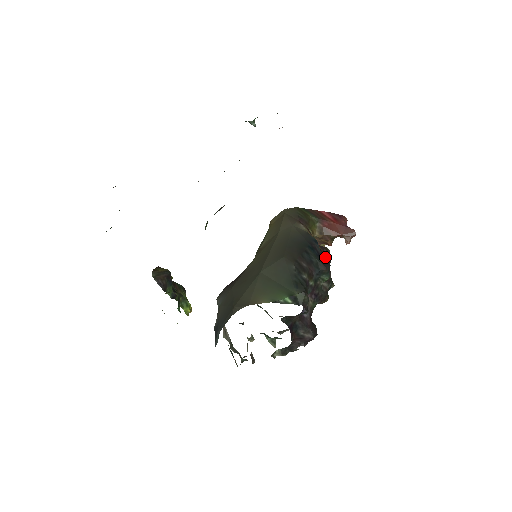
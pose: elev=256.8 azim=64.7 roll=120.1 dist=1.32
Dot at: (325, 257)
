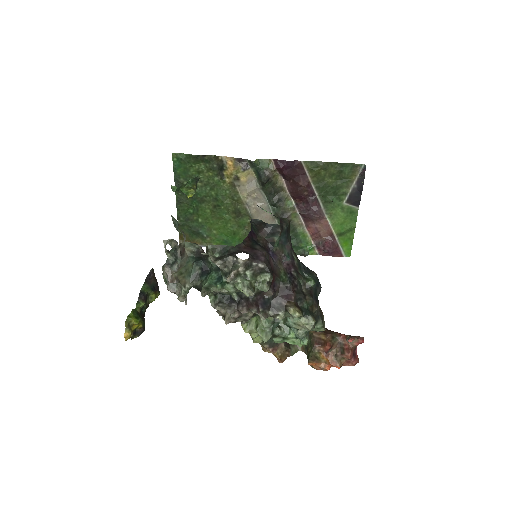
Dot at: occluded
